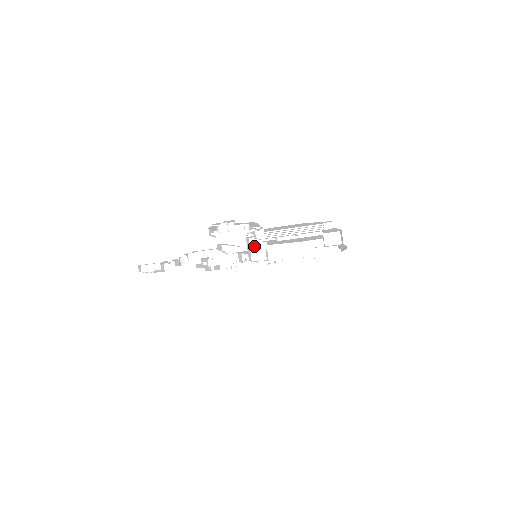
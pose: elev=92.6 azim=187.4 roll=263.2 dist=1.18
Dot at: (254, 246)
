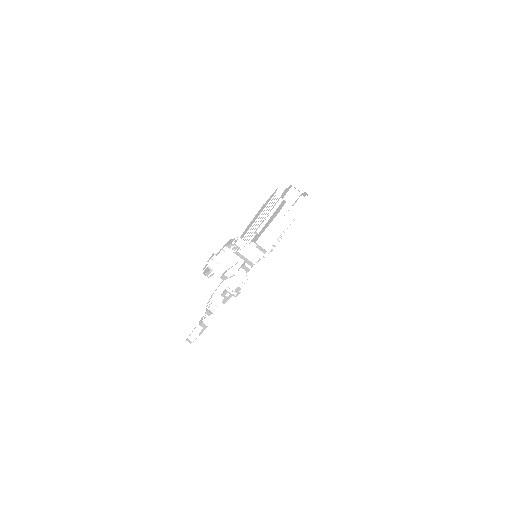
Dot at: (246, 253)
